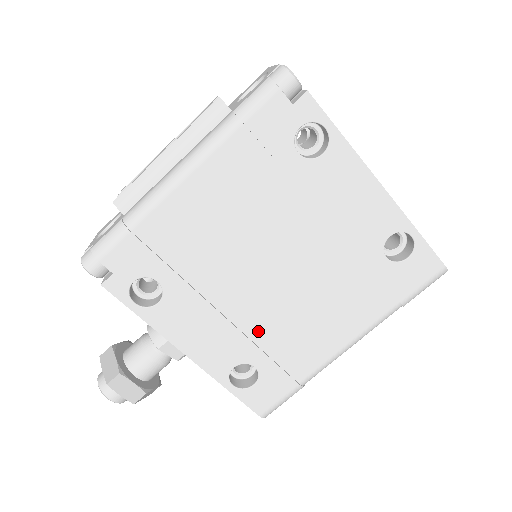
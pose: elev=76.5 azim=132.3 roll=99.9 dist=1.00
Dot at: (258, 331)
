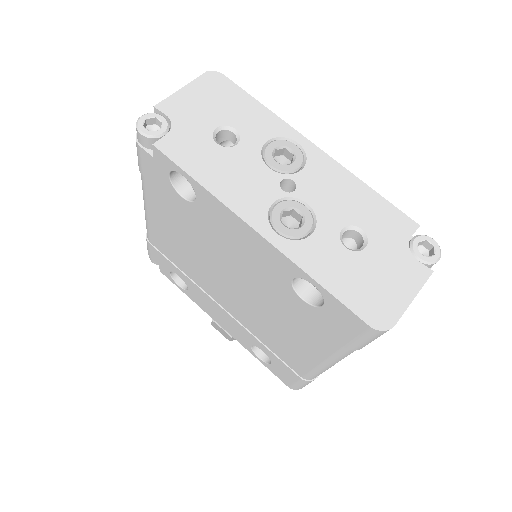
Dot at: (250, 326)
